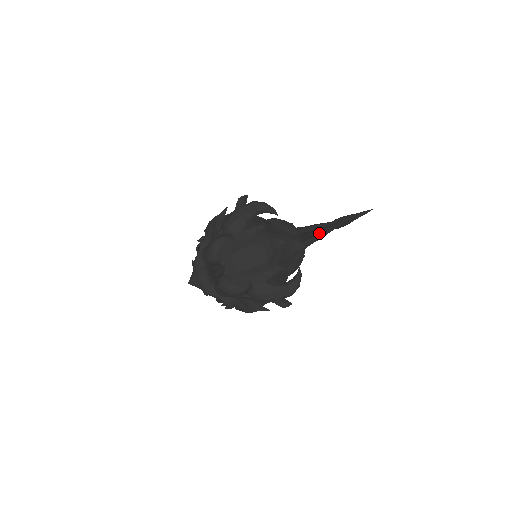
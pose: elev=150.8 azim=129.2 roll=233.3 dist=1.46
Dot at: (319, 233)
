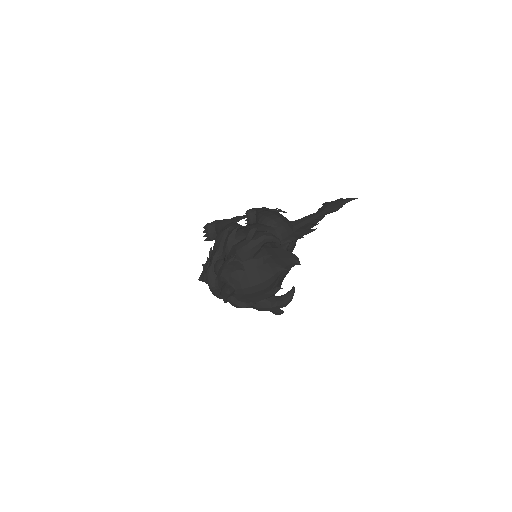
Dot at: occluded
